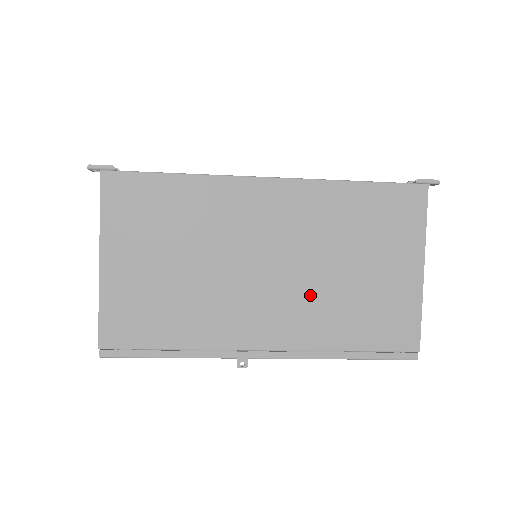
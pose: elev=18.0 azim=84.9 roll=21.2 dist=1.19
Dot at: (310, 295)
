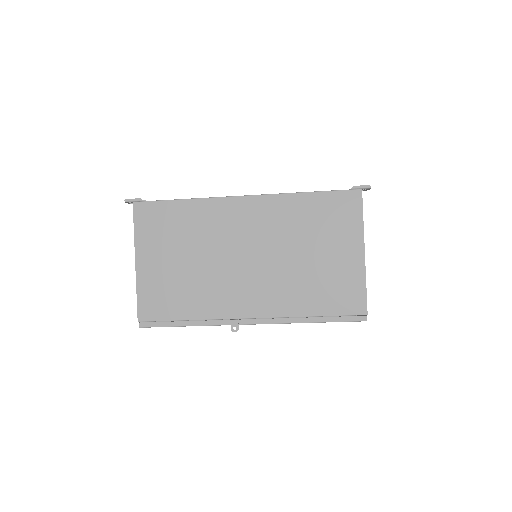
Dot at: (280, 277)
